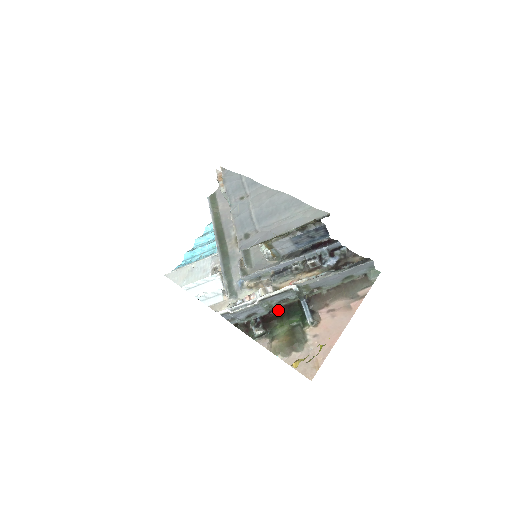
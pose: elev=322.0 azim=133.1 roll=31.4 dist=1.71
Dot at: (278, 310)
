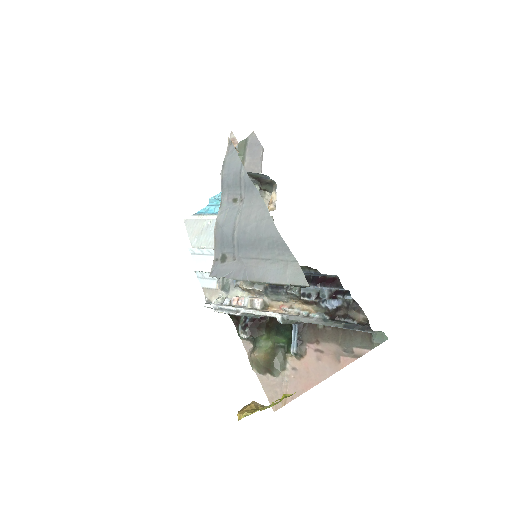
Dot at: (270, 319)
